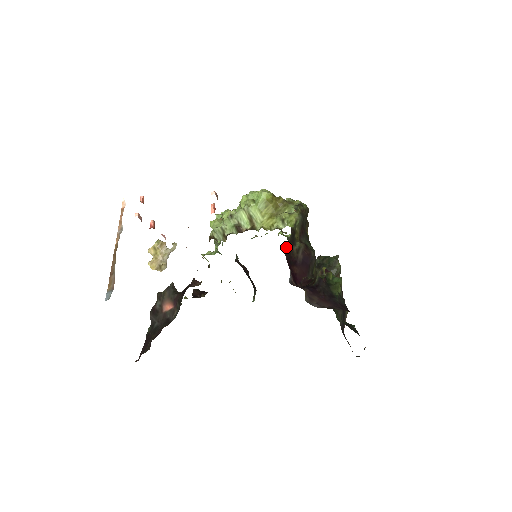
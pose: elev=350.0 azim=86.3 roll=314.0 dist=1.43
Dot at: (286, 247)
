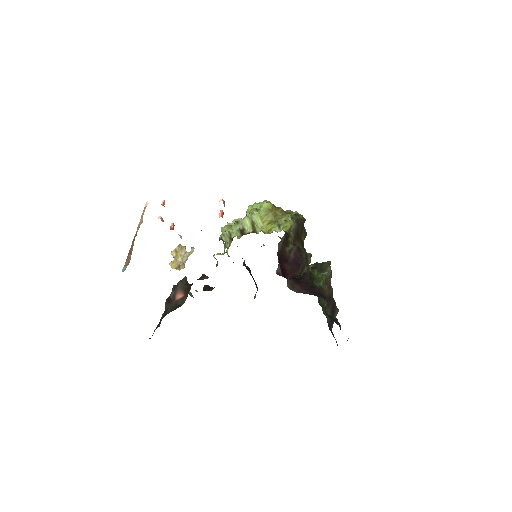
Dot at: (279, 246)
